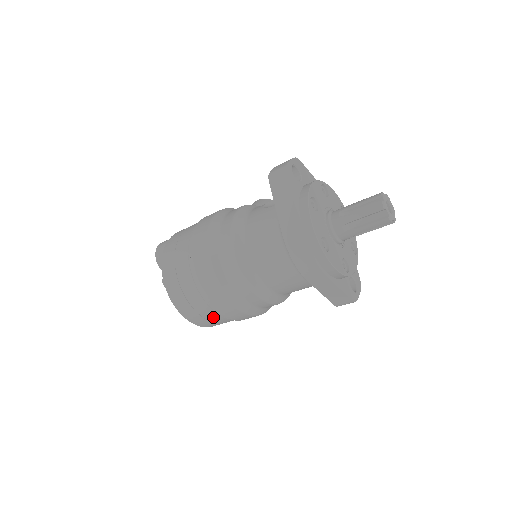
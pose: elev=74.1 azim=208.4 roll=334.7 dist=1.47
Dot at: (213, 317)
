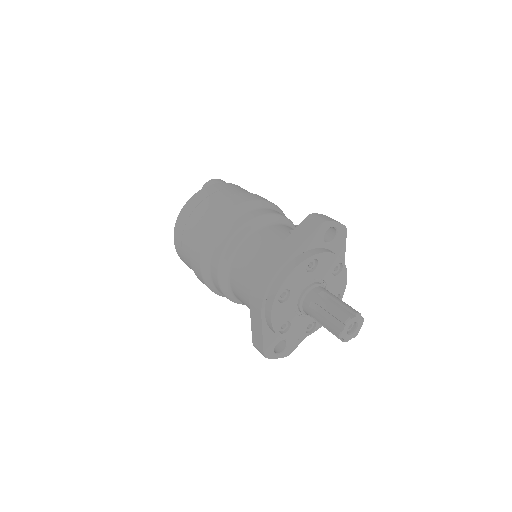
Dot at: (187, 256)
